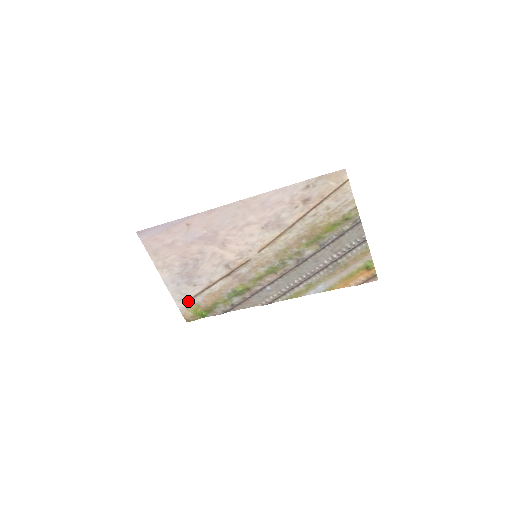
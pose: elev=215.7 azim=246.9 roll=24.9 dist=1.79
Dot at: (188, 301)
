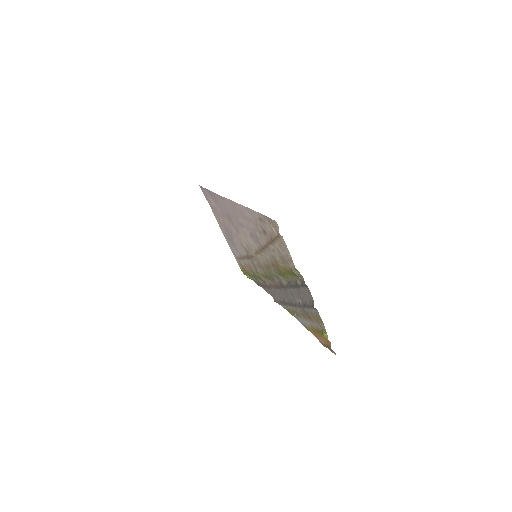
Dot at: occluded
